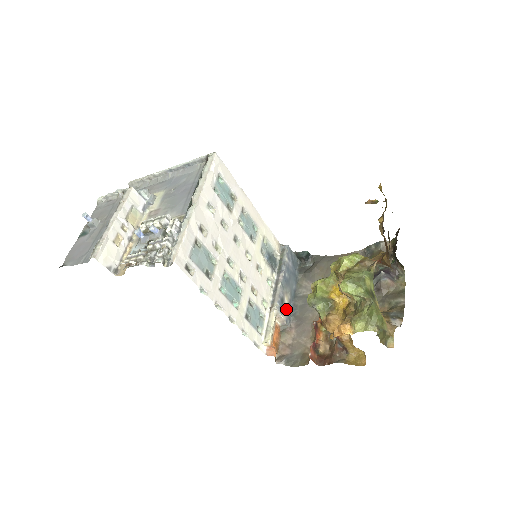
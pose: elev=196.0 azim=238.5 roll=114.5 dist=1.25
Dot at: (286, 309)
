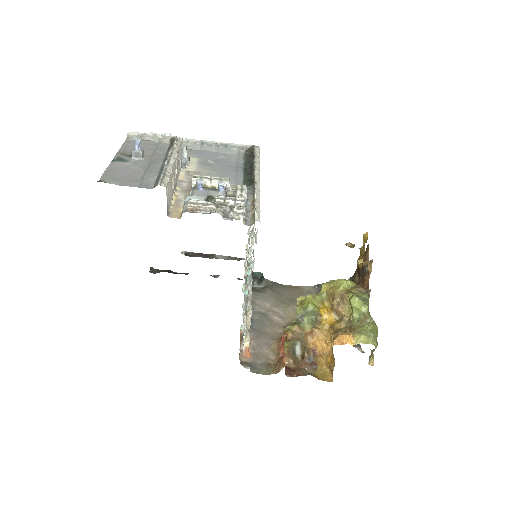
Dot at: occluded
